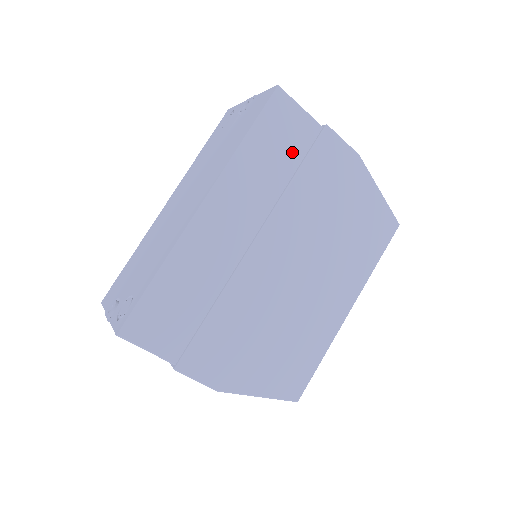
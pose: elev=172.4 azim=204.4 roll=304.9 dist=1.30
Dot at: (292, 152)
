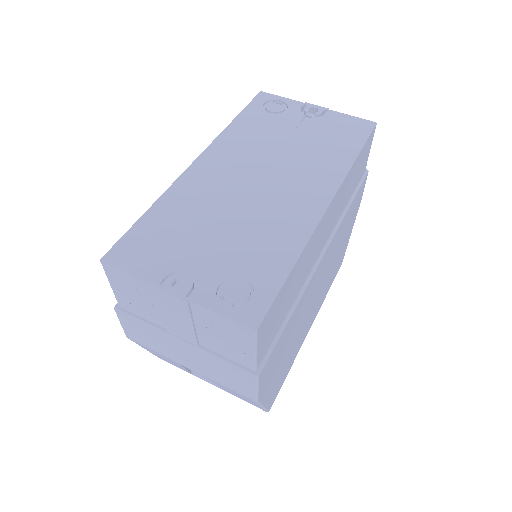
Dot at: (356, 183)
